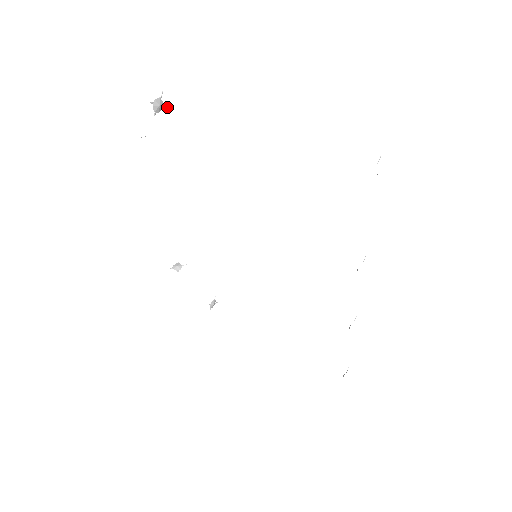
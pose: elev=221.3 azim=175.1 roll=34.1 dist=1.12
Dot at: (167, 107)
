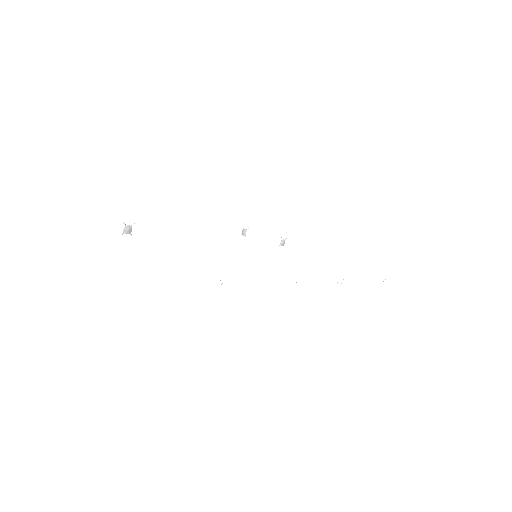
Dot at: (134, 223)
